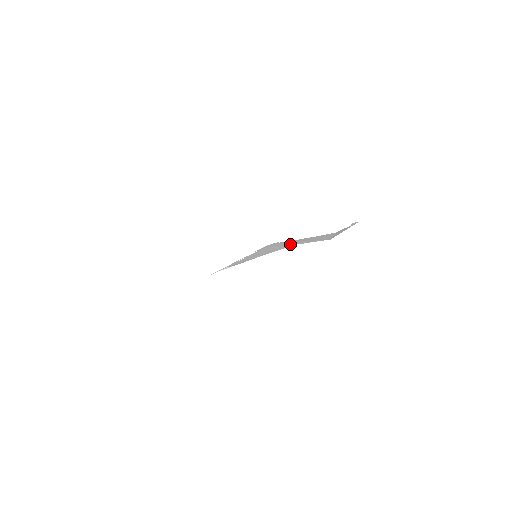
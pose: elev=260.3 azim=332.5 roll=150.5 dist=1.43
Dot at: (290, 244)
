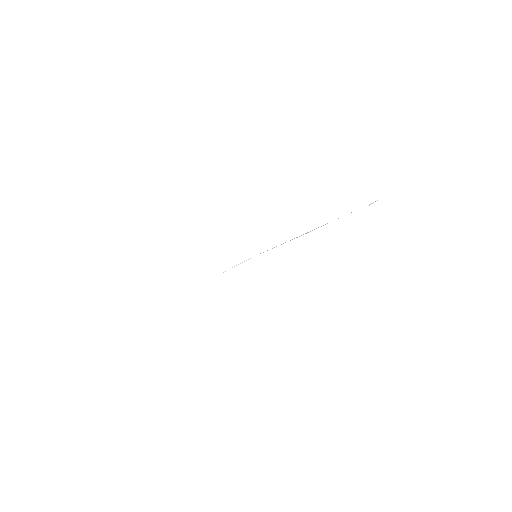
Dot at: occluded
